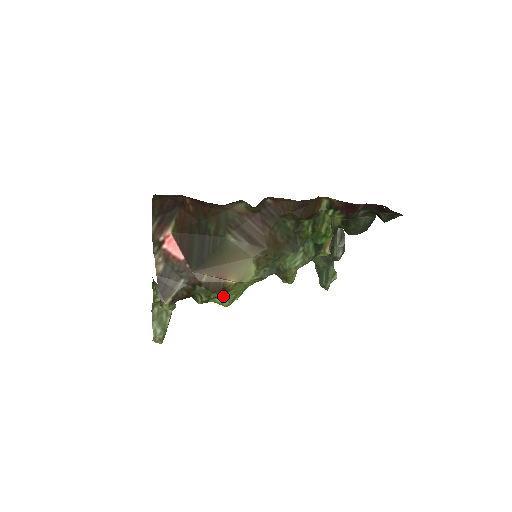
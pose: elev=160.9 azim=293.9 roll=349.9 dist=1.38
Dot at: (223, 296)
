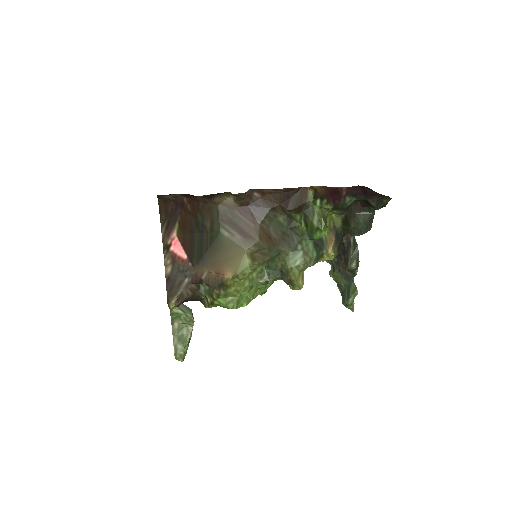
Dot at: (226, 296)
